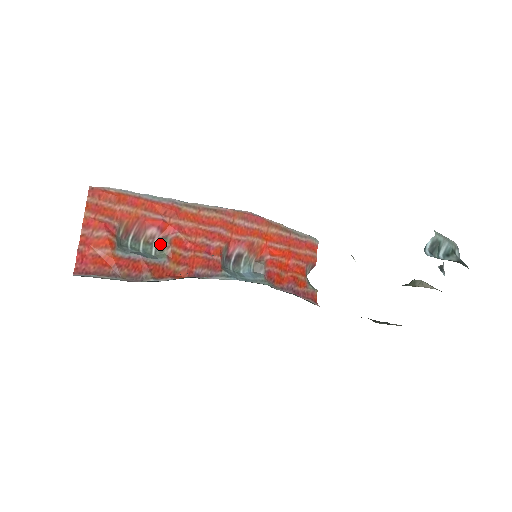
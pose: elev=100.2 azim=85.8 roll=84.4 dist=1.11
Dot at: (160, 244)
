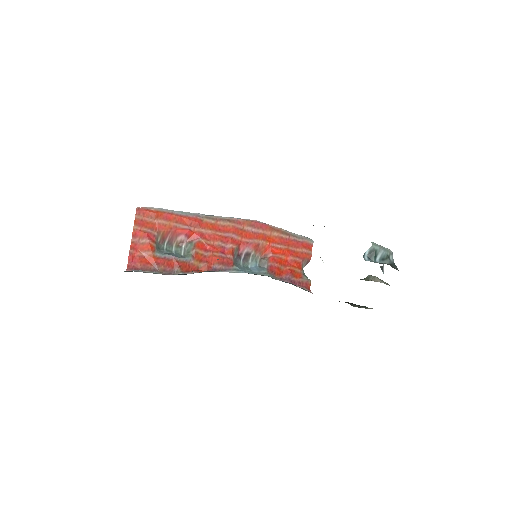
Dot at: (187, 247)
